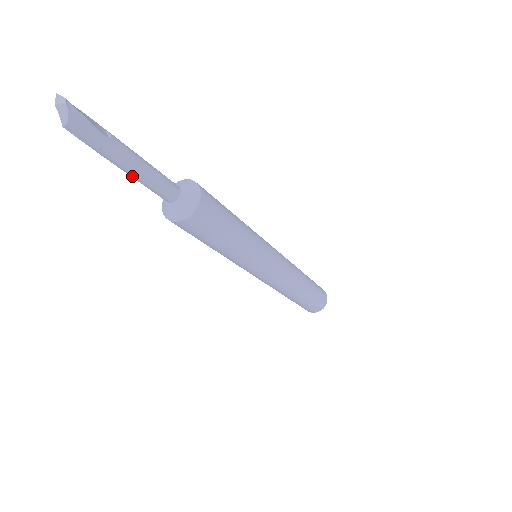
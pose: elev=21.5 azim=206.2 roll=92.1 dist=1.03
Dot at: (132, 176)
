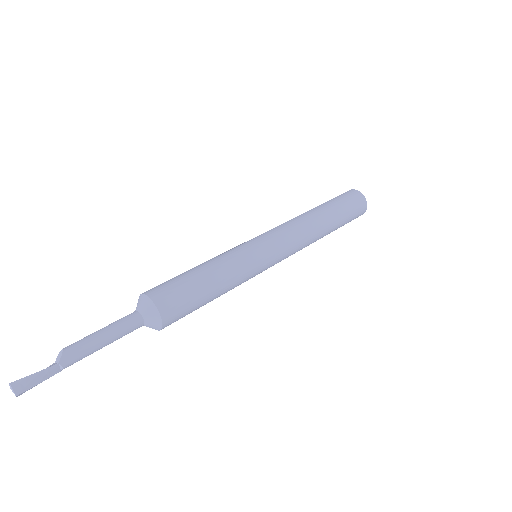
Dot at: occluded
